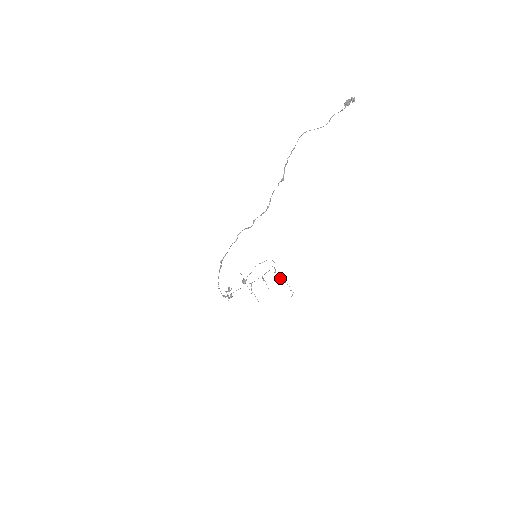
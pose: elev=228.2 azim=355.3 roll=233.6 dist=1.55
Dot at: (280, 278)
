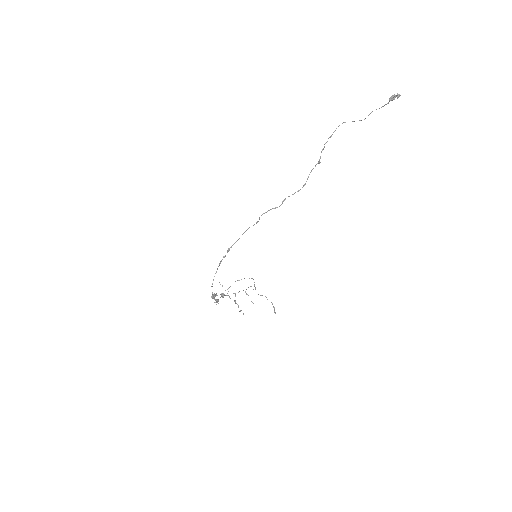
Dot at: (261, 295)
